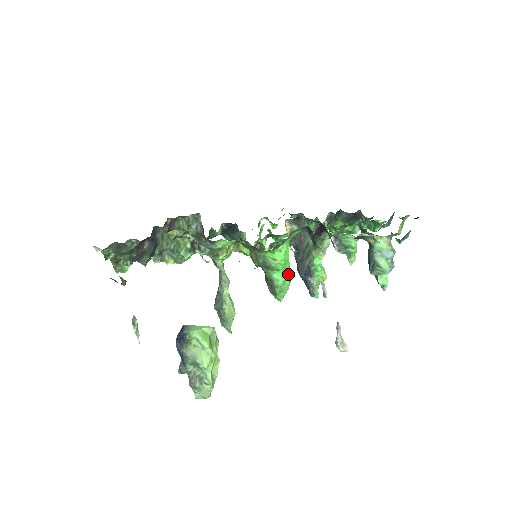
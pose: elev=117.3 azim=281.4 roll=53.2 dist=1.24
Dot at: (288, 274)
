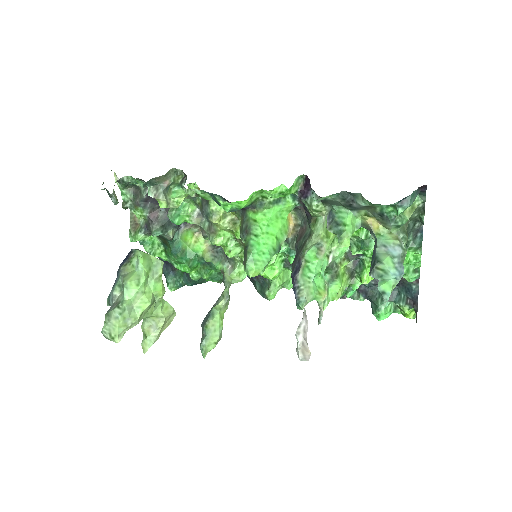
Dot at: (270, 252)
